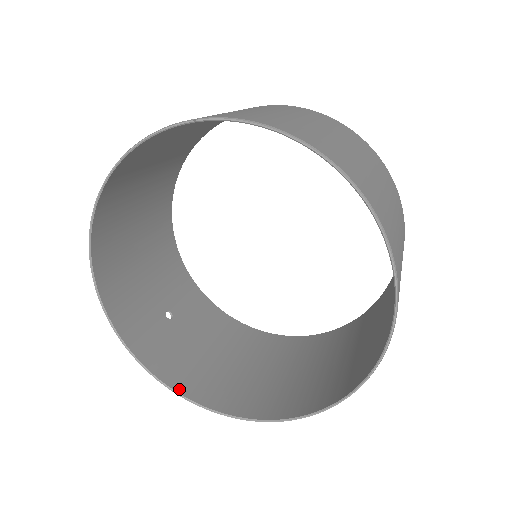
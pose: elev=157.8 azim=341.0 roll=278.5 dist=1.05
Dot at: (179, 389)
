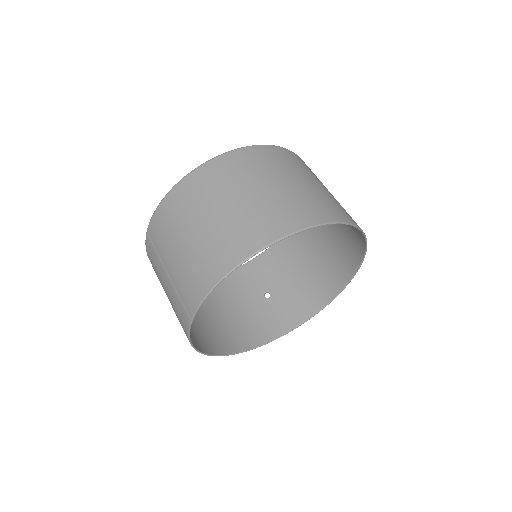
Dot at: (319, 308)
